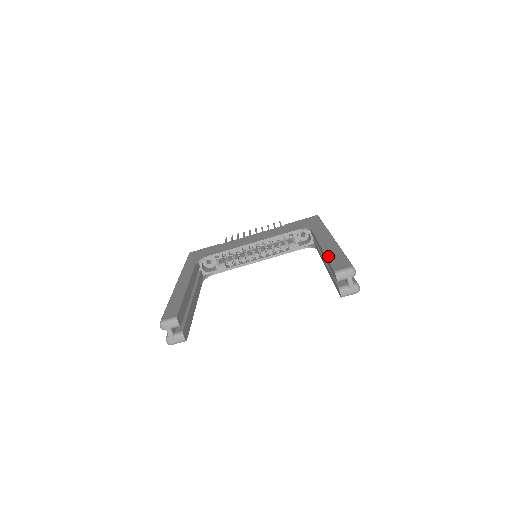
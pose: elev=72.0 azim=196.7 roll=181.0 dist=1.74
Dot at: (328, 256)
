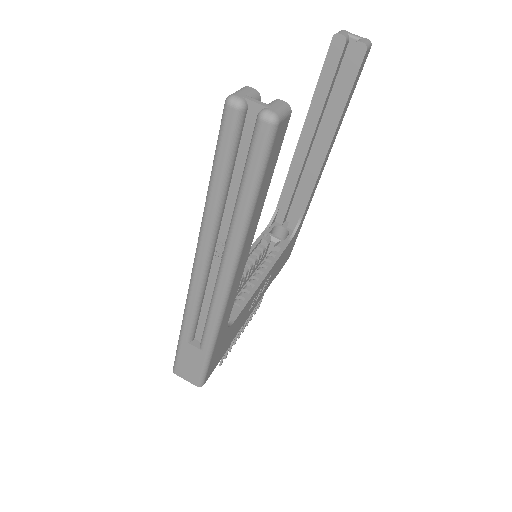
Dot at: (314, 92)
